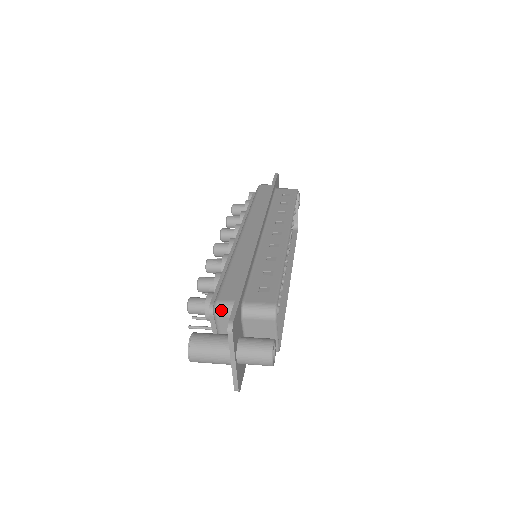
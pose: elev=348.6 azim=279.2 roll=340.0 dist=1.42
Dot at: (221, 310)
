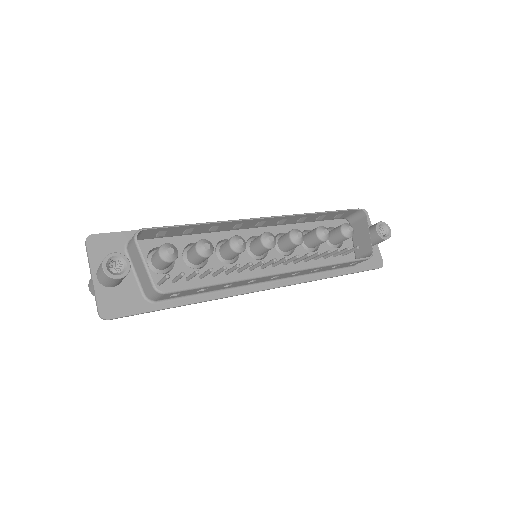
Dot at: occluded
